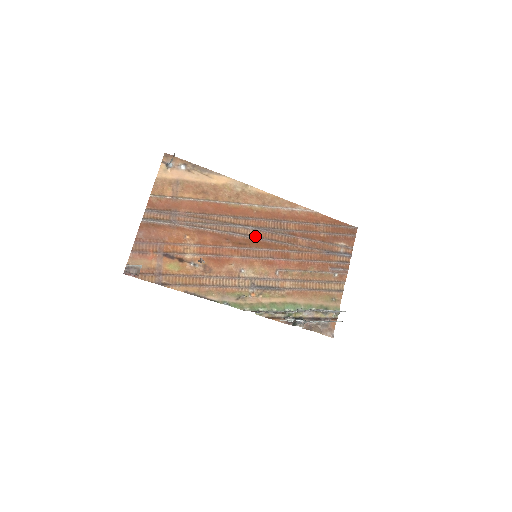
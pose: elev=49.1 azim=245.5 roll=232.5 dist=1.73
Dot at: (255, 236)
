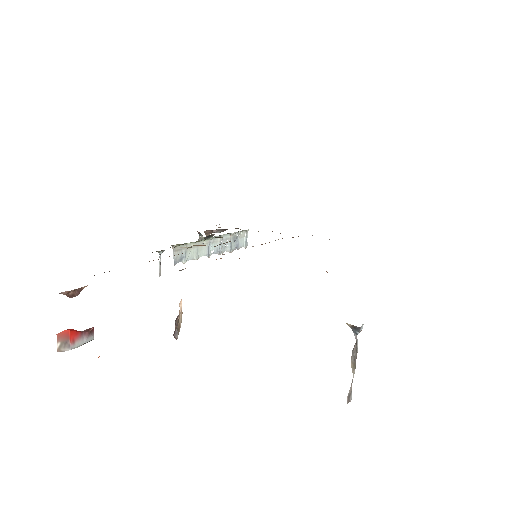
Dot at: occluded
